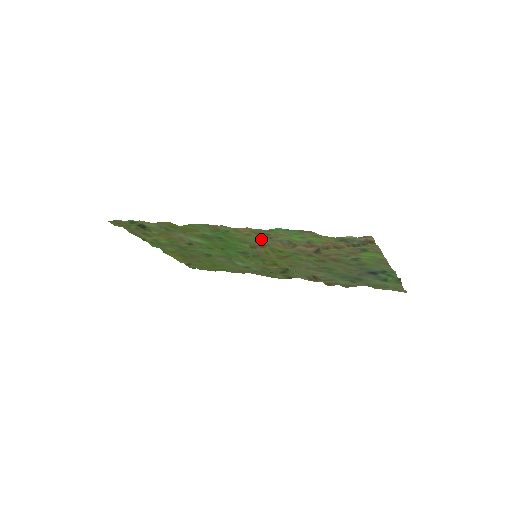
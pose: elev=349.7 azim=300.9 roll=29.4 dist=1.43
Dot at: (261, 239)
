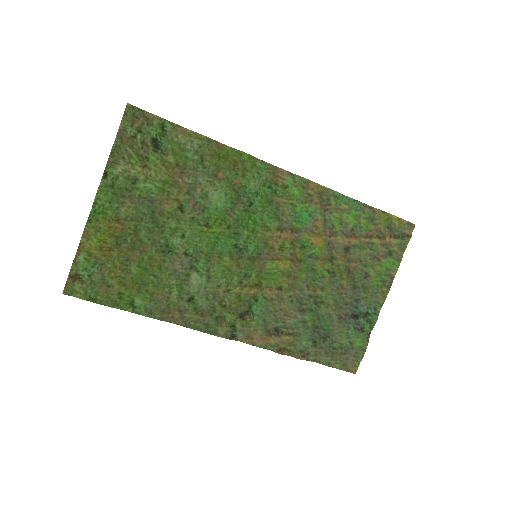
Dot at: (305, 215)
